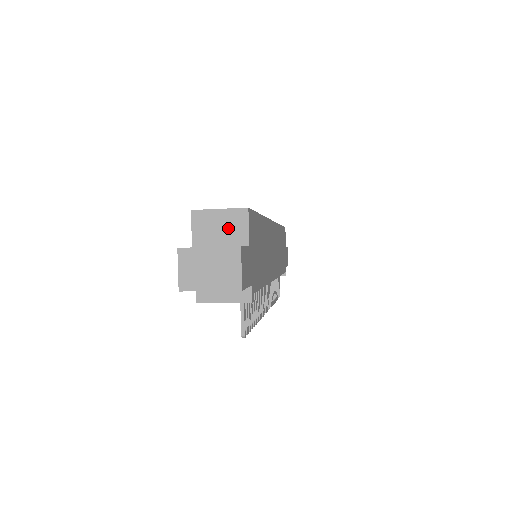
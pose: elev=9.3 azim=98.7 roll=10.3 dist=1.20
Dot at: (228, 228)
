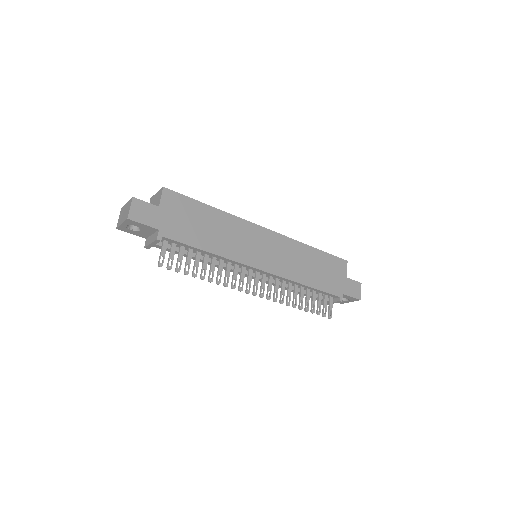
Dot at: (156, 201)
